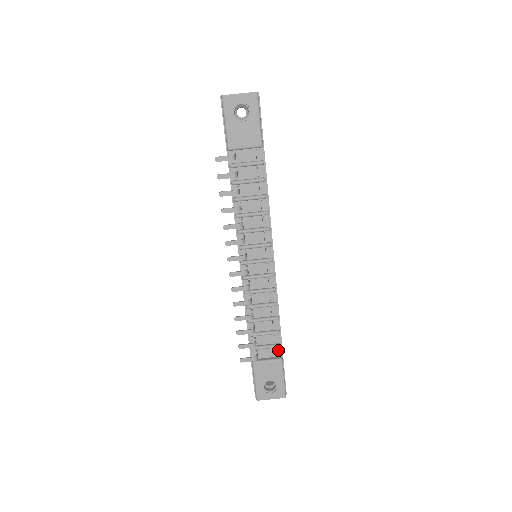
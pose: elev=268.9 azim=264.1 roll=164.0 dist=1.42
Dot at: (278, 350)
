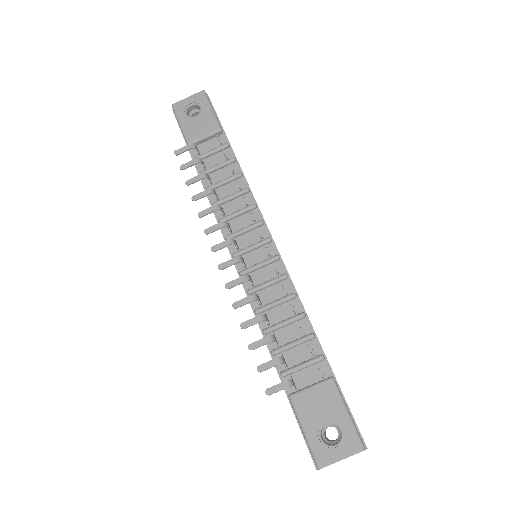
Dot at: (323, 367)
